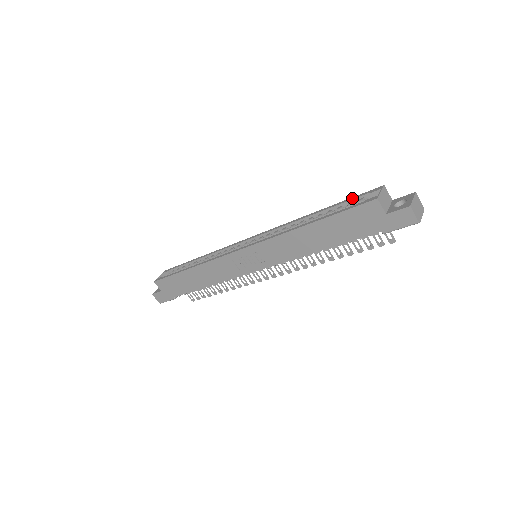
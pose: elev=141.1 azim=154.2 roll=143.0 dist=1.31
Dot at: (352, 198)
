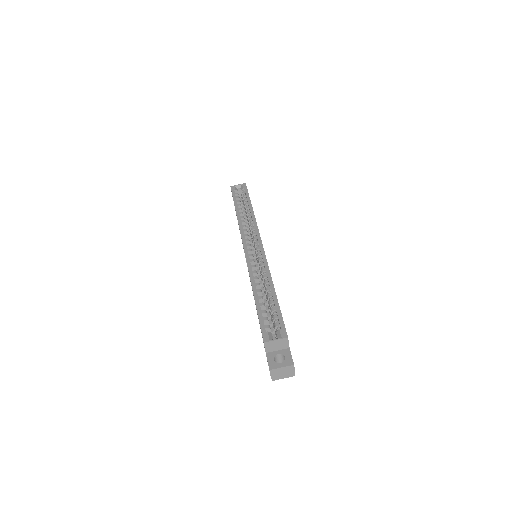
Dot at: (279, 315)
